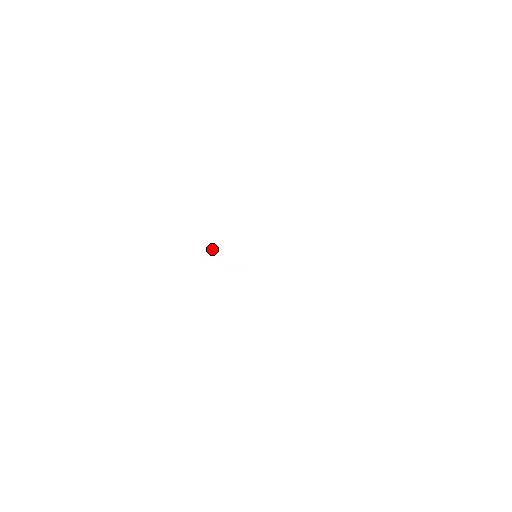
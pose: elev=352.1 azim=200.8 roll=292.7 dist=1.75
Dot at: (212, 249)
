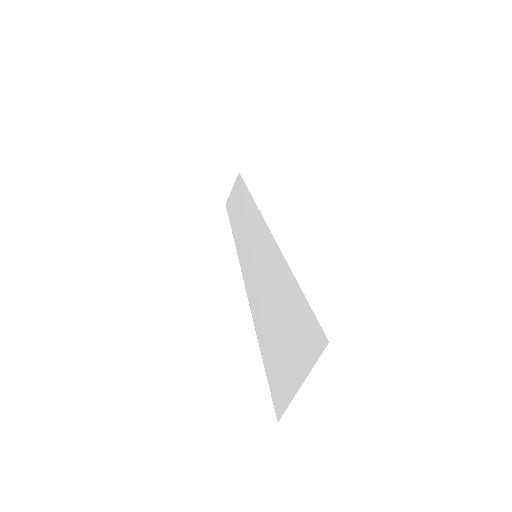
Dot at: (241, 228)
